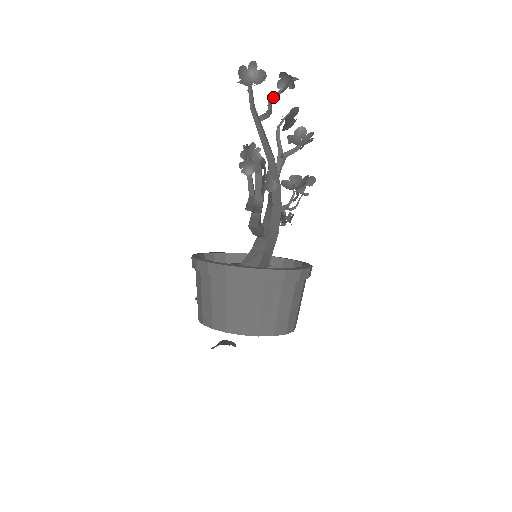
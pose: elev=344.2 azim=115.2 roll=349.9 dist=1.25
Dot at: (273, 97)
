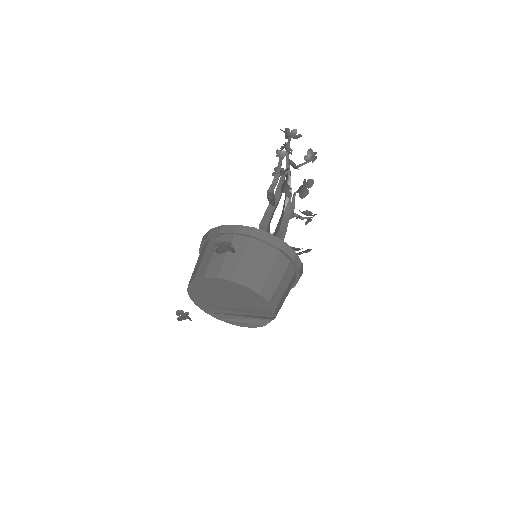
Dot at: (299, 165)
